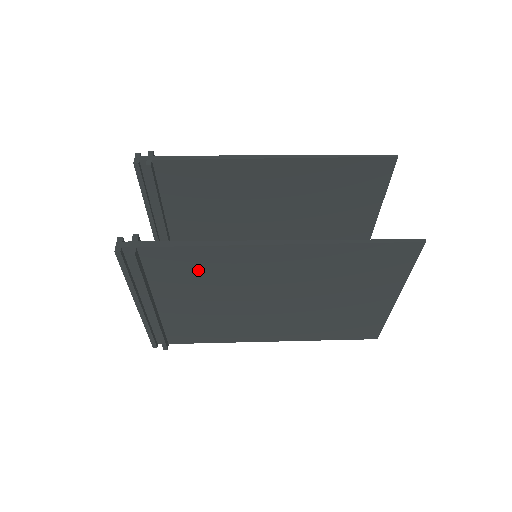
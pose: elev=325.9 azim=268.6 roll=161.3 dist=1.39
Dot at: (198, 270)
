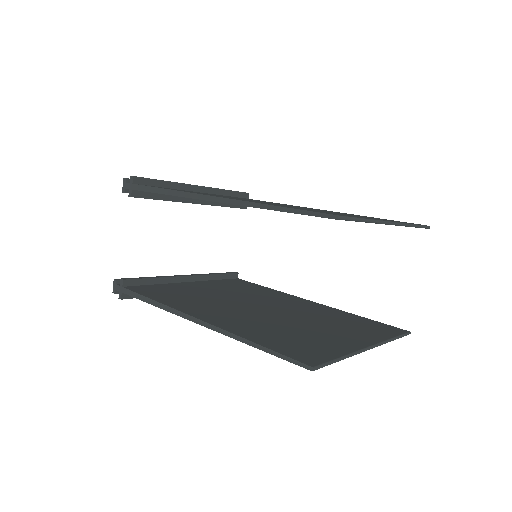
Dot at: occluded
